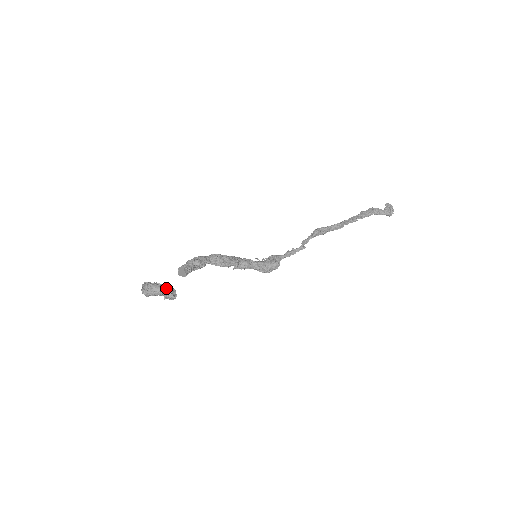
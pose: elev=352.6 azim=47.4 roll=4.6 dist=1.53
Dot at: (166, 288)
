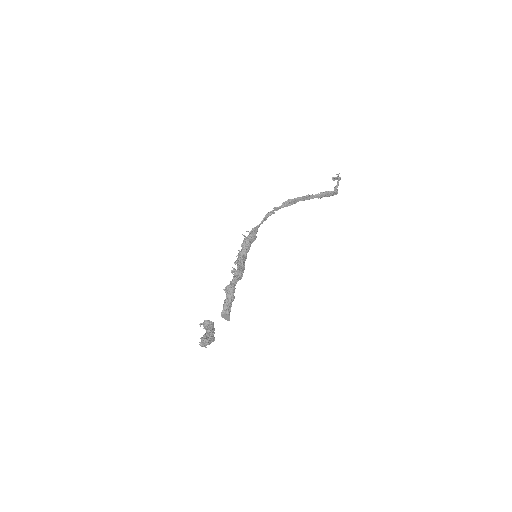
Dot at: (214, 333)
